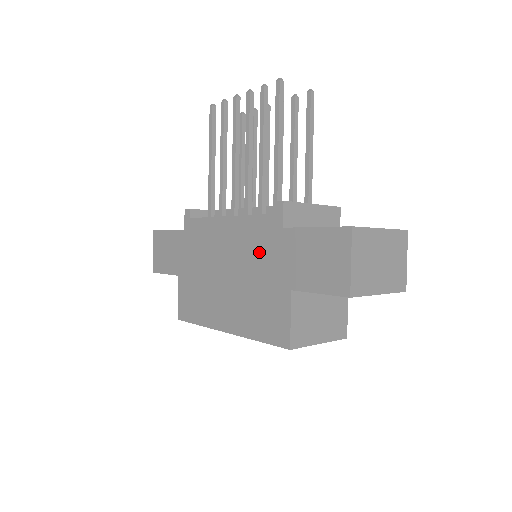
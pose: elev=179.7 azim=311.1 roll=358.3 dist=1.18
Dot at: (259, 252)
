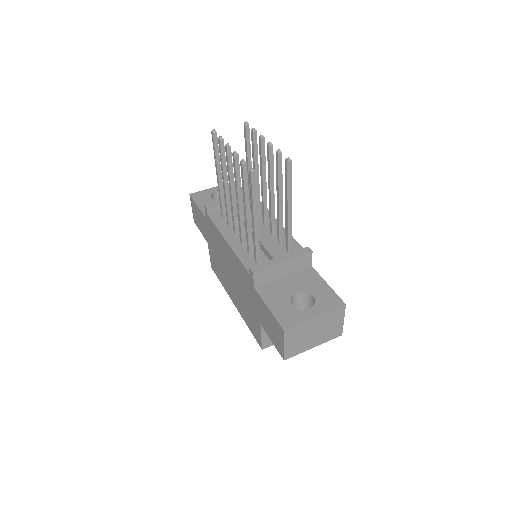
Dot at: (244, 285)
